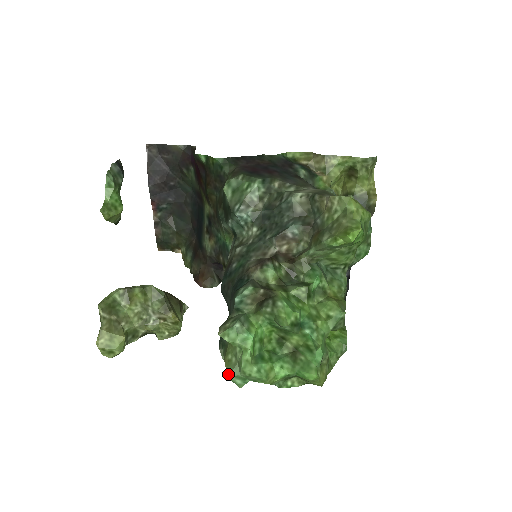
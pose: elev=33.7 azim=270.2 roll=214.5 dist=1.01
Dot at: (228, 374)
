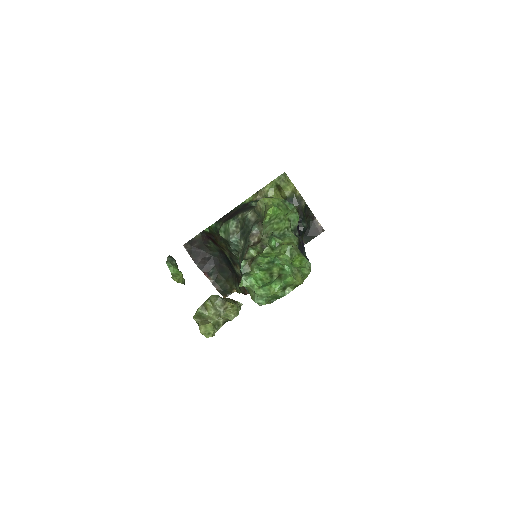
Dot at: (254, 301)
